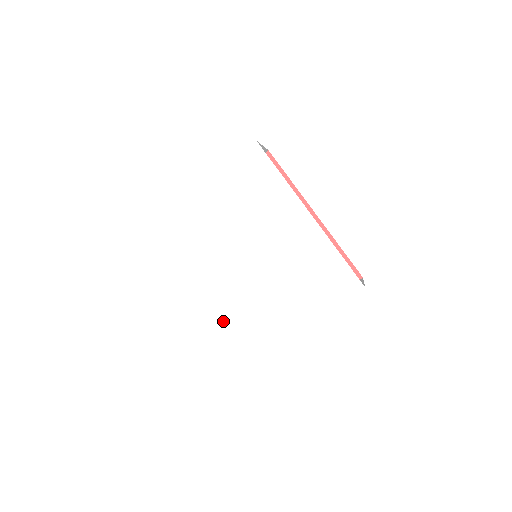
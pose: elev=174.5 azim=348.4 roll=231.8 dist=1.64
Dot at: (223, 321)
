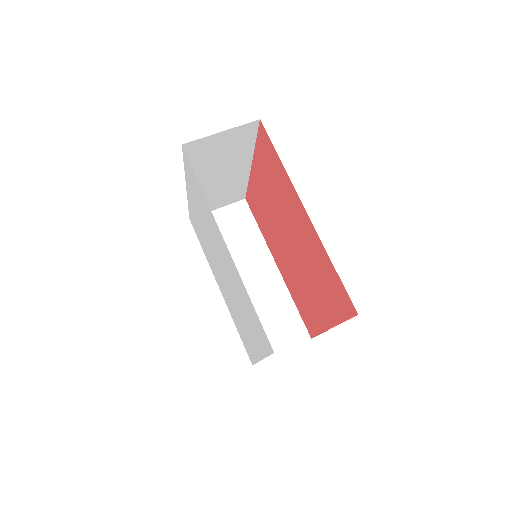
Dot at: (233, 316)
